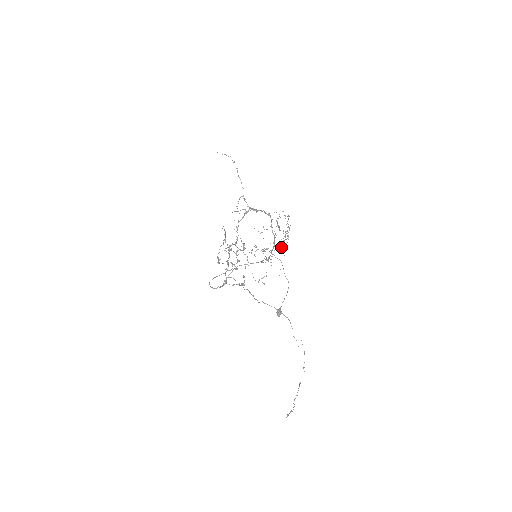
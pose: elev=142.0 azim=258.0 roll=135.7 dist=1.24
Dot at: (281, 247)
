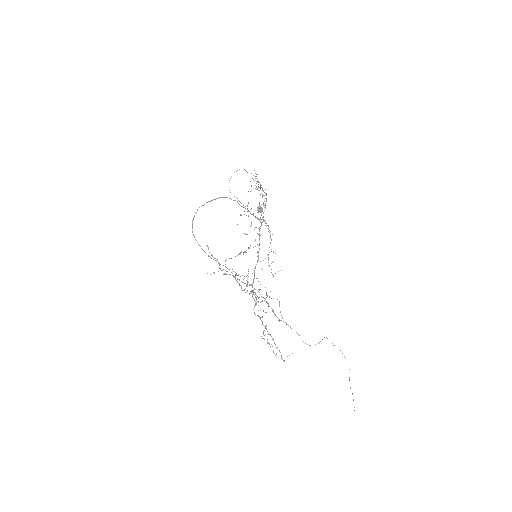
Dot at: occluded
